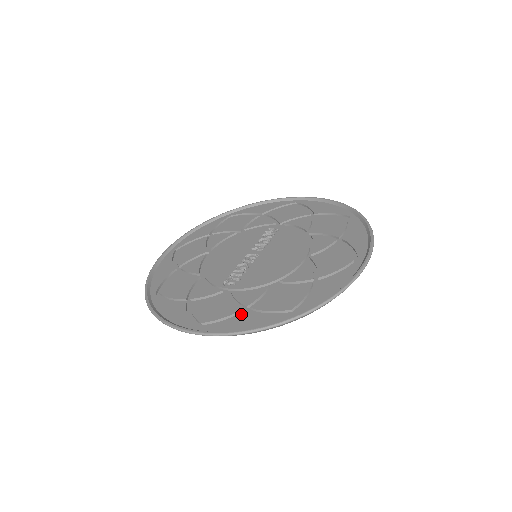
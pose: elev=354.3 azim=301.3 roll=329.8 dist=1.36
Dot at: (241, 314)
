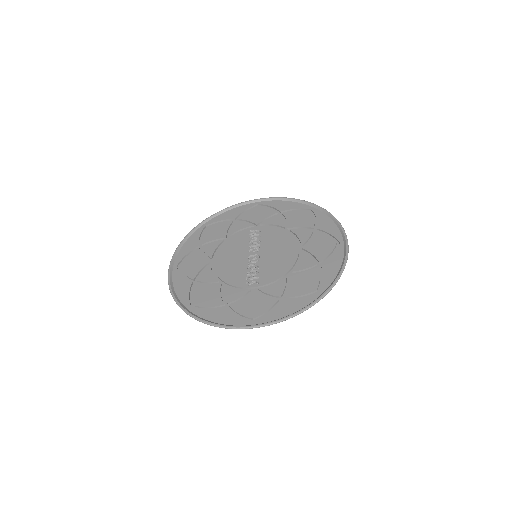
Dot at: (281, 303)
